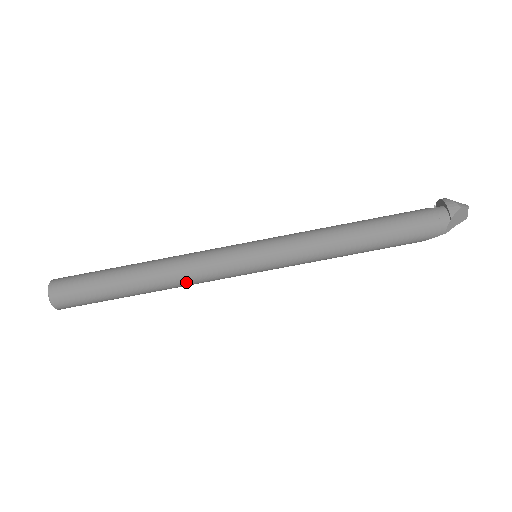
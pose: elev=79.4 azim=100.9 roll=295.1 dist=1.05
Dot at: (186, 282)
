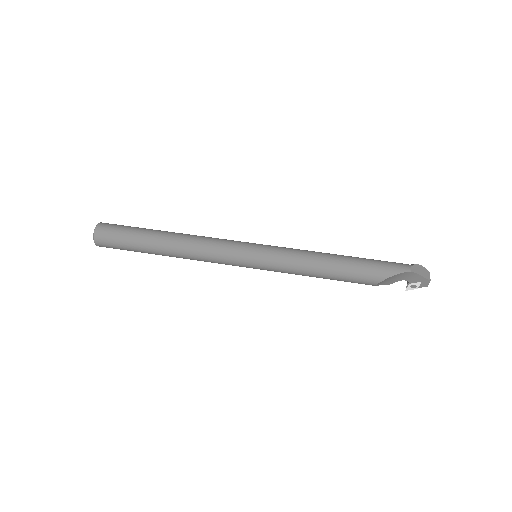
Dot at: (198, 242)
